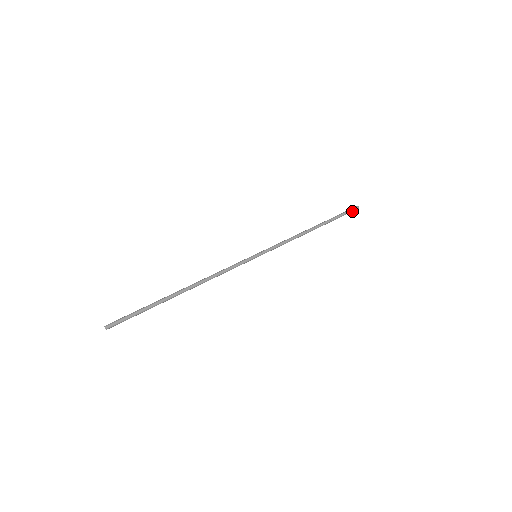
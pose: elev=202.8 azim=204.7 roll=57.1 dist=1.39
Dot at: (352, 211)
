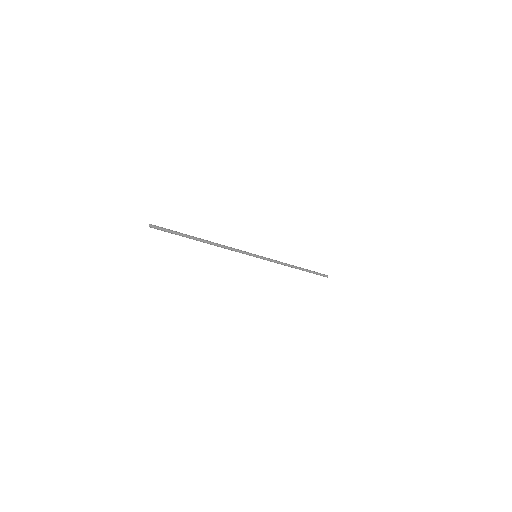
Dot at: (323, 276)
